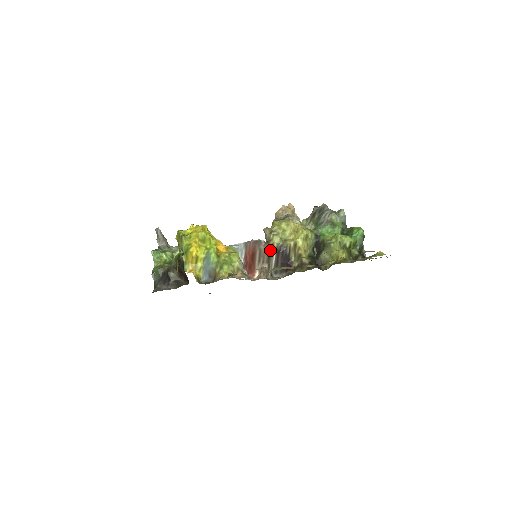
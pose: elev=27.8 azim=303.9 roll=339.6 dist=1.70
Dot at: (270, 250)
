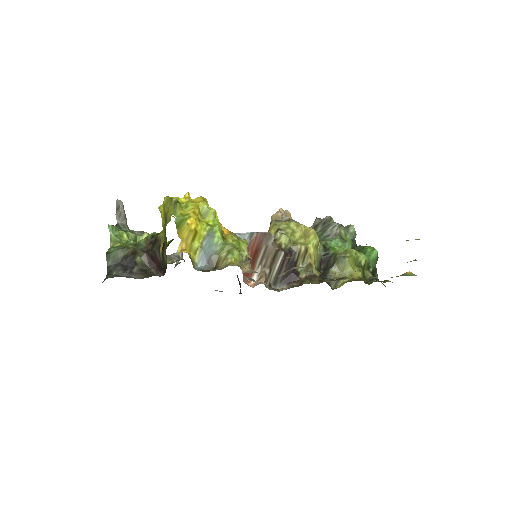
Dot at: (277, 250)
